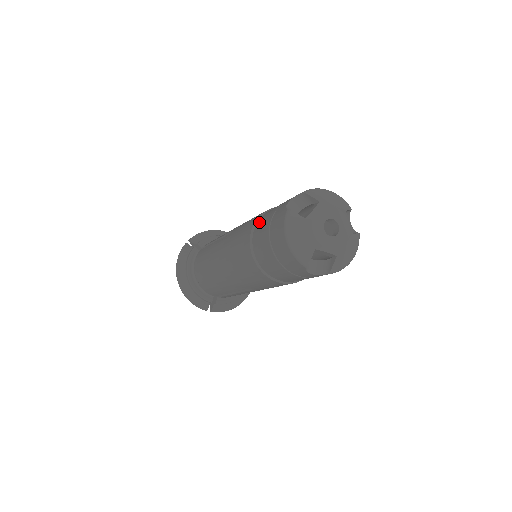
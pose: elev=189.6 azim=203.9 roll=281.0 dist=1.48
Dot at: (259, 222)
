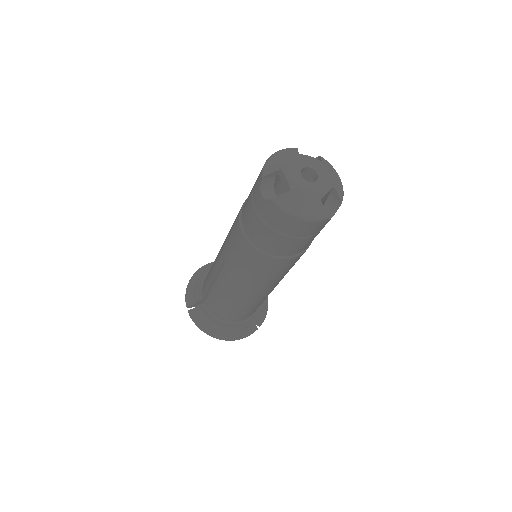
Dot at: occluded
